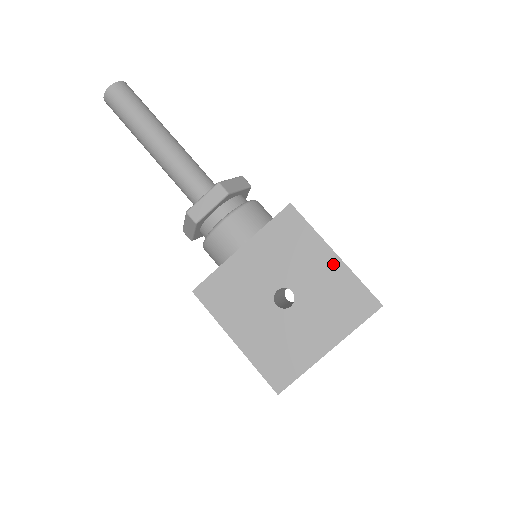
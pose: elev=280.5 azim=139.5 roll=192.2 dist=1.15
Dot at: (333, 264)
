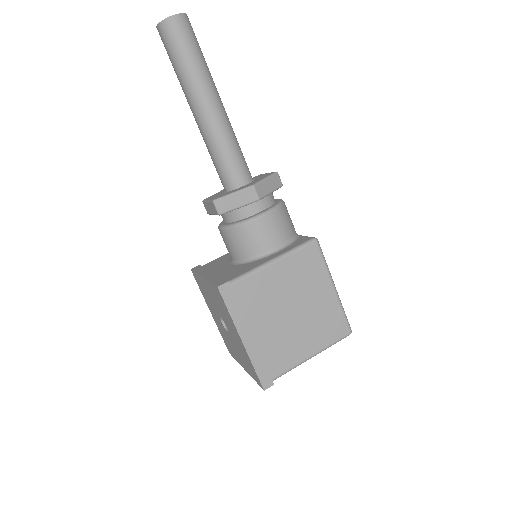
Dot at: (241, 343)
